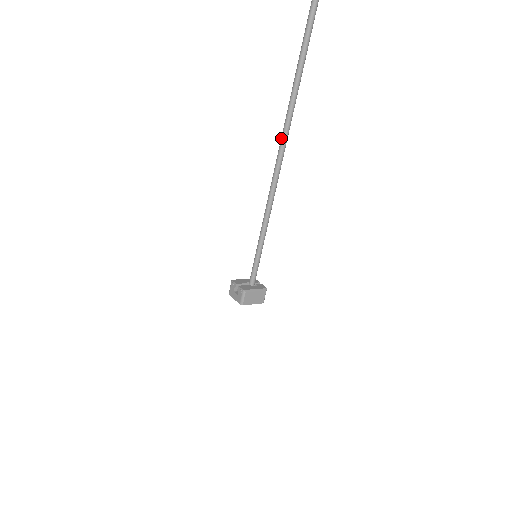
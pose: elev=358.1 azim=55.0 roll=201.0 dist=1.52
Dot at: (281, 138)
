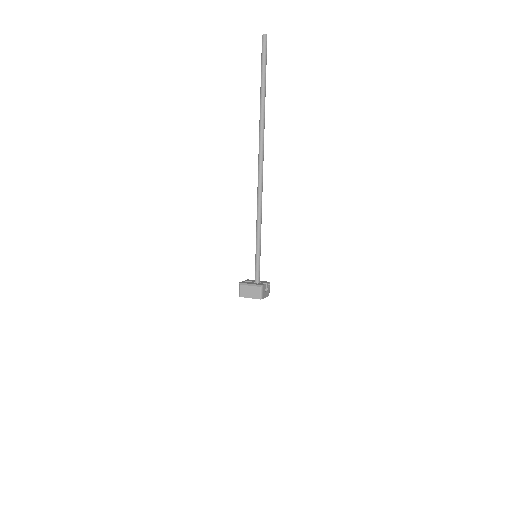
Dot at: (259, 153)
